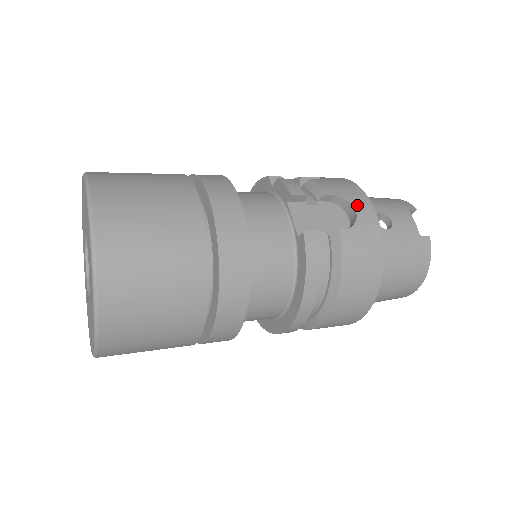
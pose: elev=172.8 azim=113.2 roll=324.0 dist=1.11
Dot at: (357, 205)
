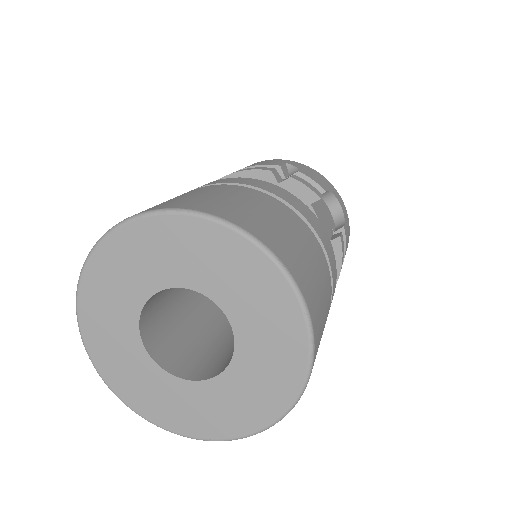
Dot at: (337, 197)
